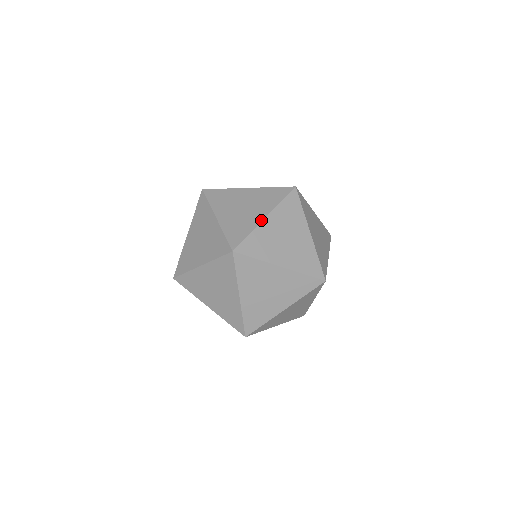
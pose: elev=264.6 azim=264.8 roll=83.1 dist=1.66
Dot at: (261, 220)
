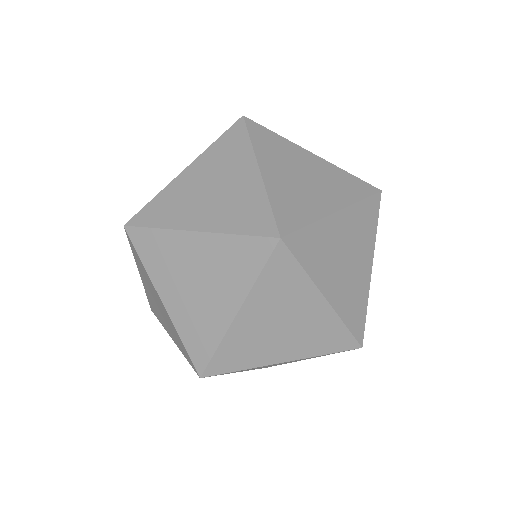
Dot at: (331, 211)
